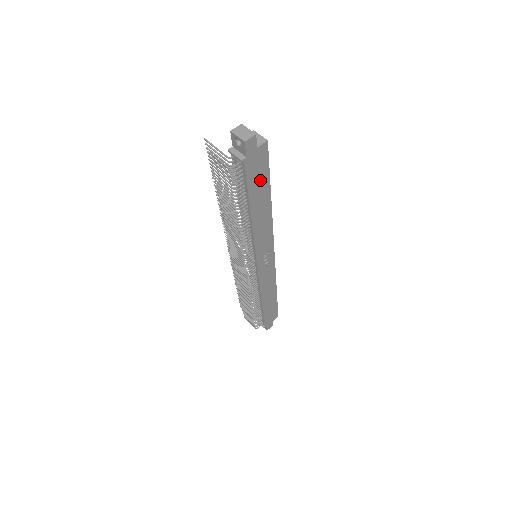
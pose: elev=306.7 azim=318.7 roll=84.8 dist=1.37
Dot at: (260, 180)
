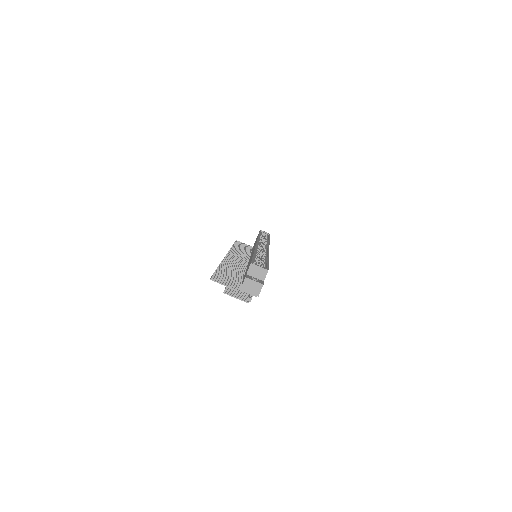
Dot at: occluded
